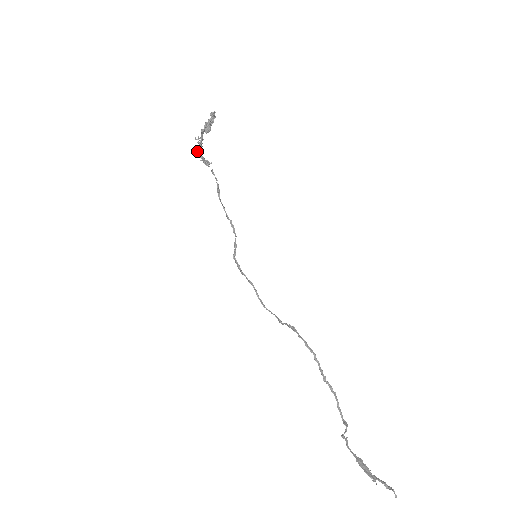
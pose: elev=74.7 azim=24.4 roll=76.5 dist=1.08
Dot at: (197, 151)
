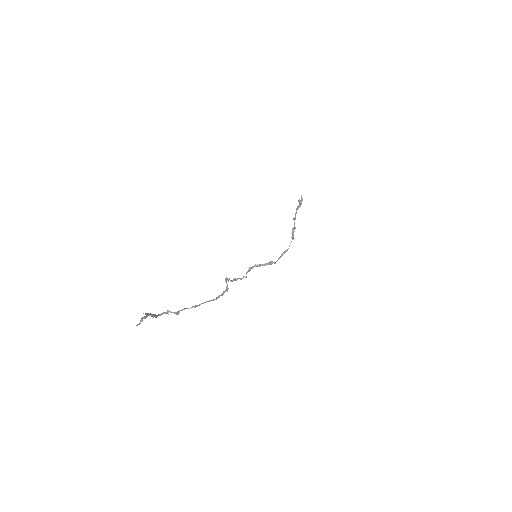
Dot at: (293, 228)
